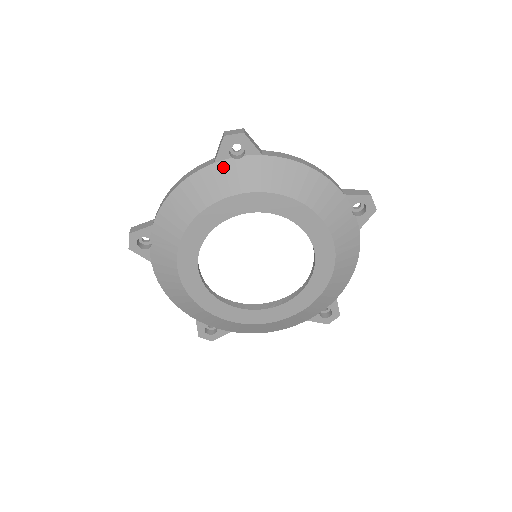
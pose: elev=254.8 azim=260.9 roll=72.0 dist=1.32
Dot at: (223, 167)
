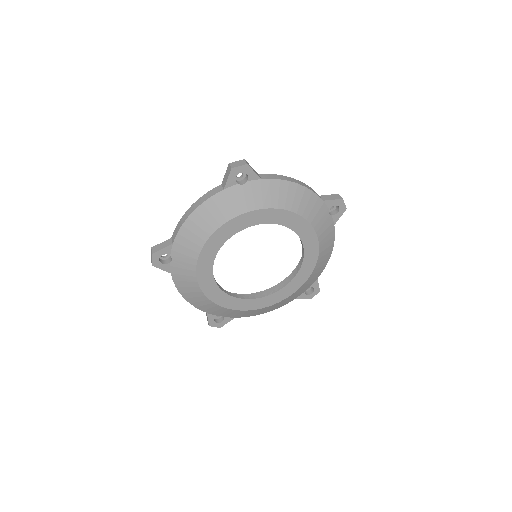
Dot at: (231, 192)
